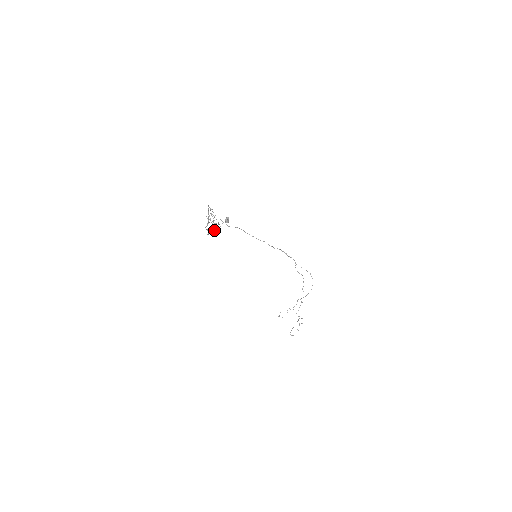
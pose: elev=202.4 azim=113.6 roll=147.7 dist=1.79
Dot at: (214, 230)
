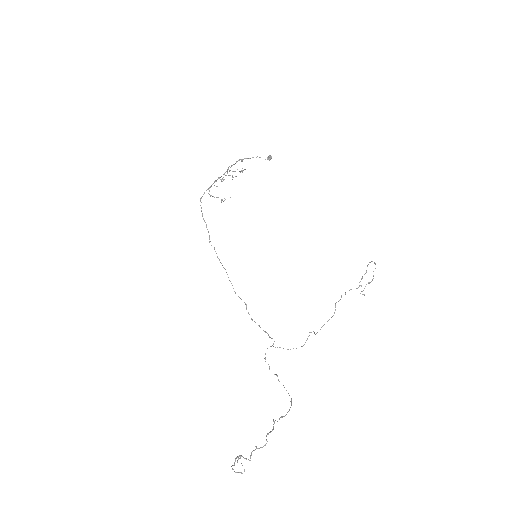
Dot at: (242, 171)
